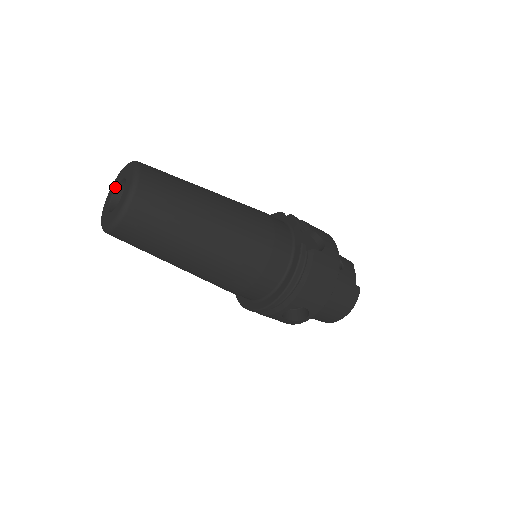
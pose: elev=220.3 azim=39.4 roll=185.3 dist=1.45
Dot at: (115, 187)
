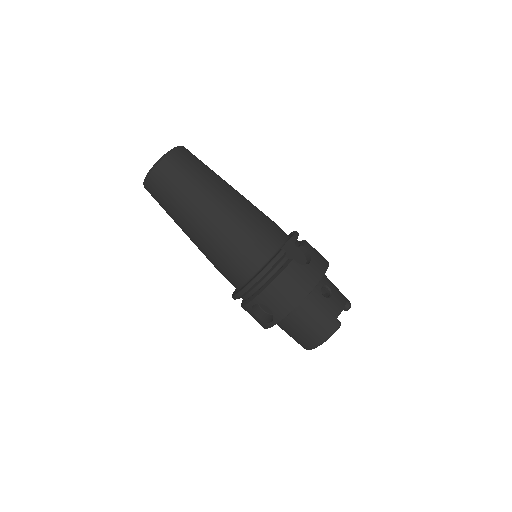
Dot at: occluded
